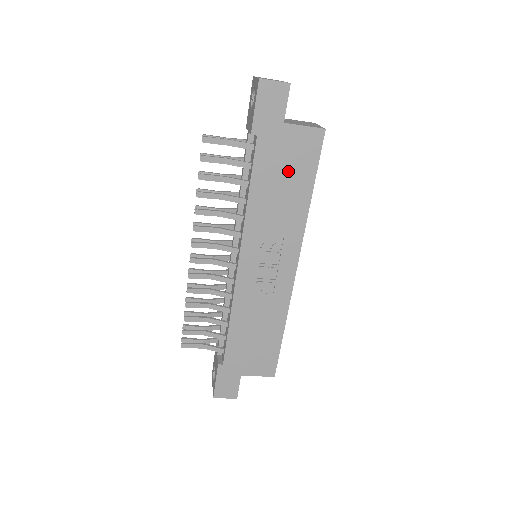
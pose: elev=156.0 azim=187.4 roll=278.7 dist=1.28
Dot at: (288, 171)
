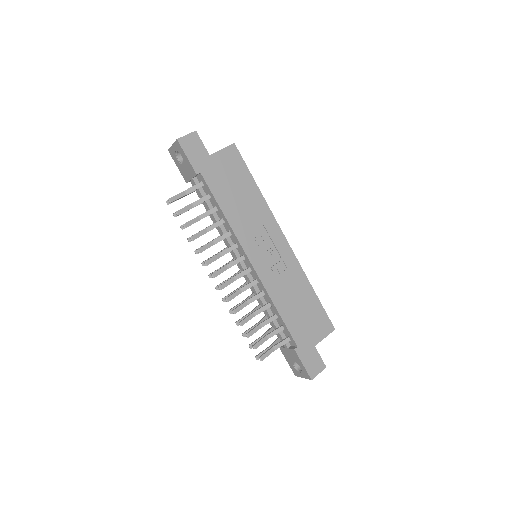
Dot at: (234, 182)
